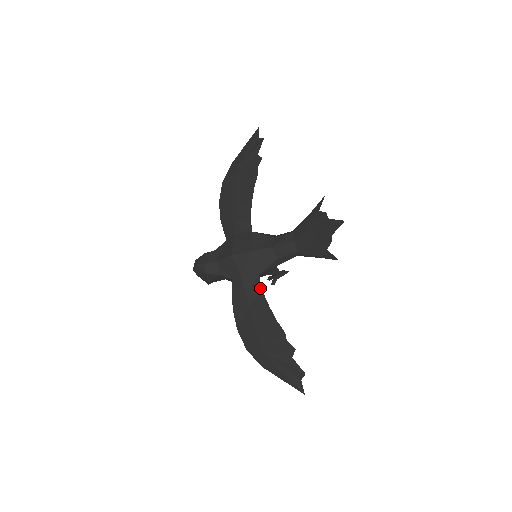
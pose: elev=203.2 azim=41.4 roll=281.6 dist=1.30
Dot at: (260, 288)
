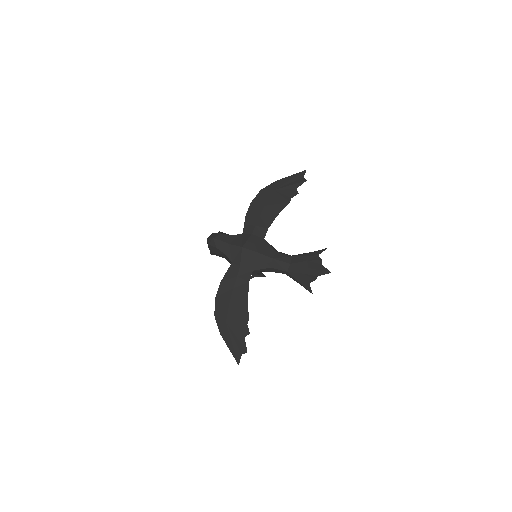
Dot at: (249, 280)
